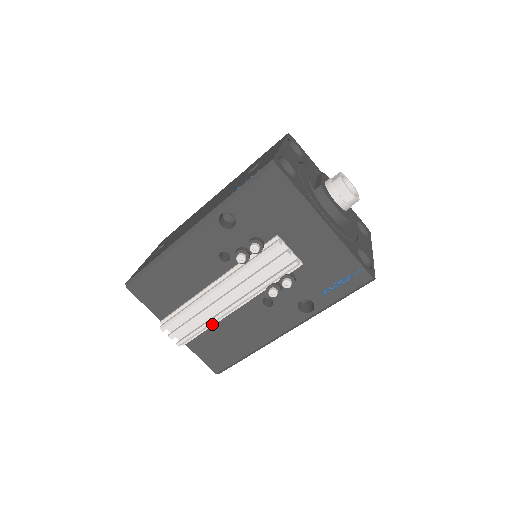
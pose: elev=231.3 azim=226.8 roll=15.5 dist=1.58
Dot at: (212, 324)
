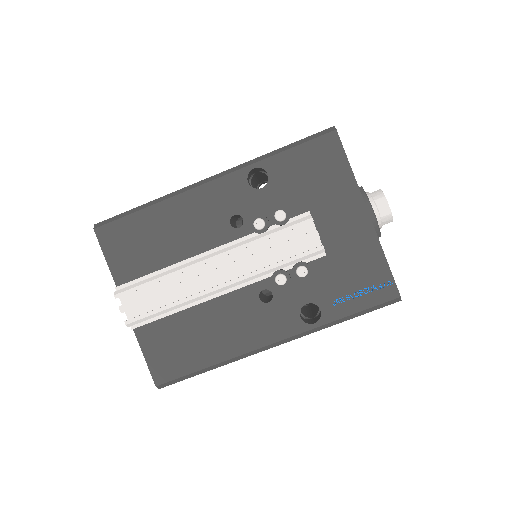
Dot at: (184, 307)
